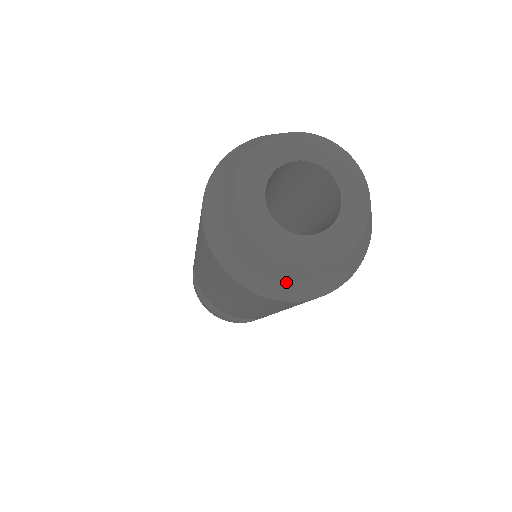
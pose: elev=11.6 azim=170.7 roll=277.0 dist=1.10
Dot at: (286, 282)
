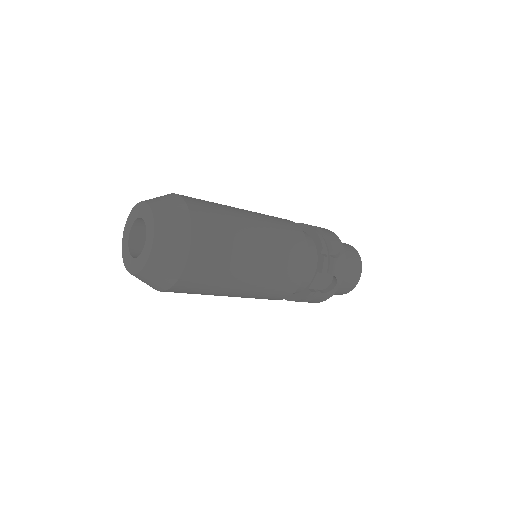
Dot at: (160, 272)
